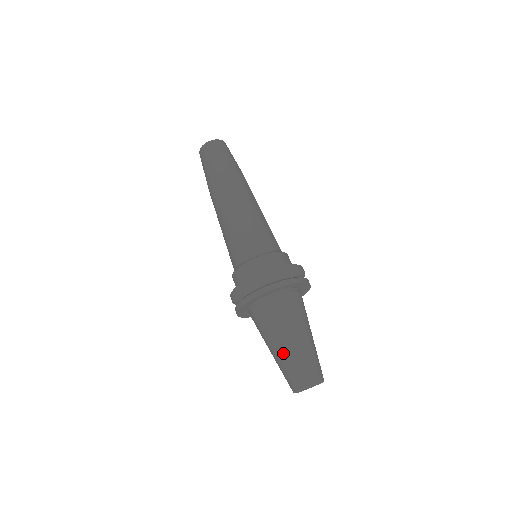
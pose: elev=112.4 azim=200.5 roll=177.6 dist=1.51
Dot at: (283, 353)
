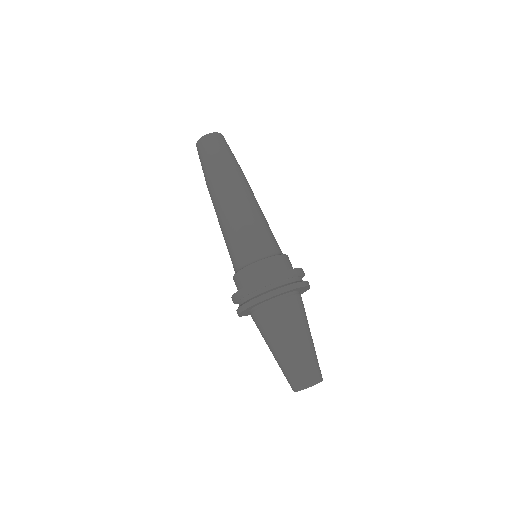
Dot at: (300, 349)
